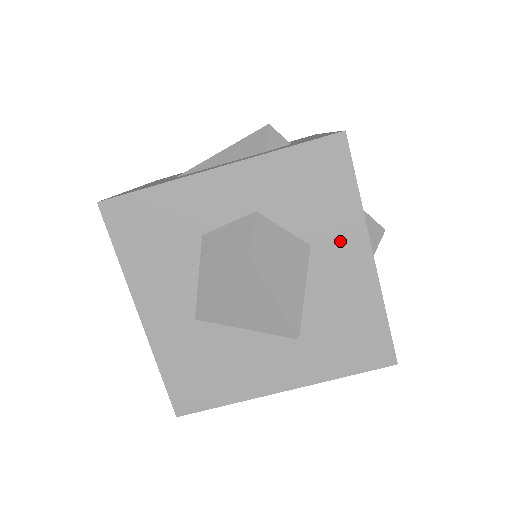
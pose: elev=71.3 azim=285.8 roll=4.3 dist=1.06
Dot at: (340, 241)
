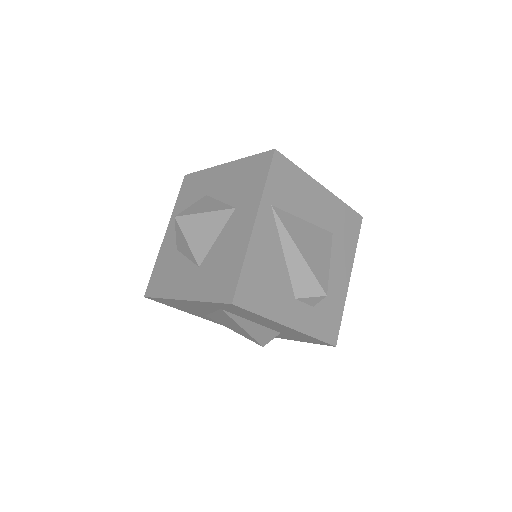
Dot at: (212, 180)
